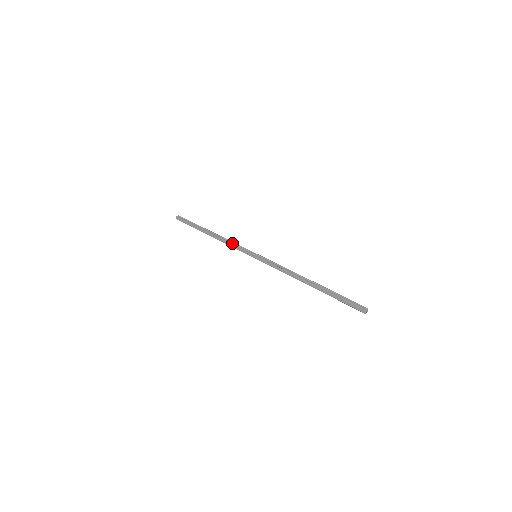
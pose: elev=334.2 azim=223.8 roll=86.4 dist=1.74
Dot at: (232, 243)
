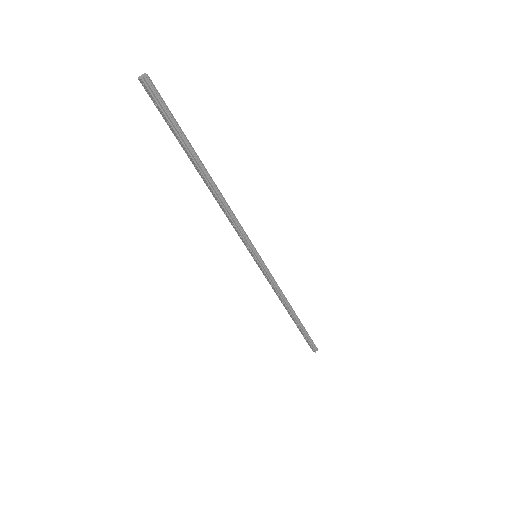
Dot at: (234, 225)
